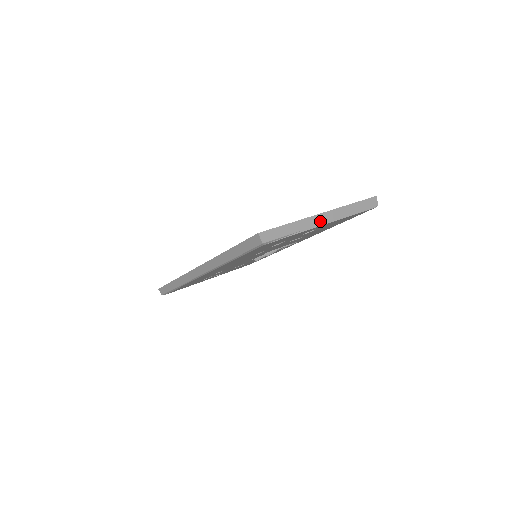
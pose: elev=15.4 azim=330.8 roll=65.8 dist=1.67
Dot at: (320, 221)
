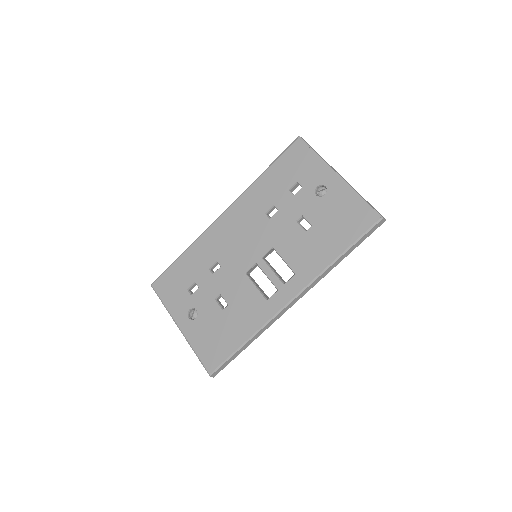
Dot at: (336, 172)
